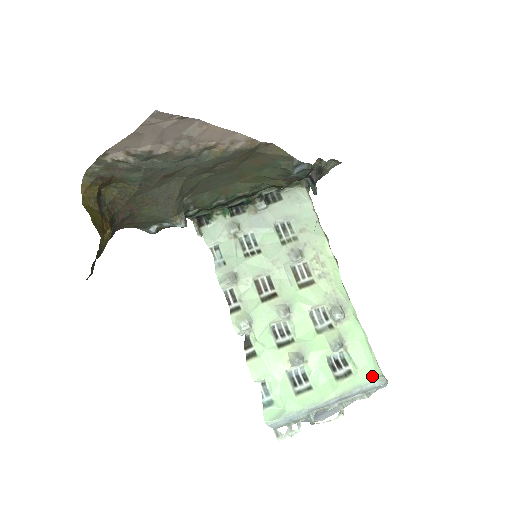
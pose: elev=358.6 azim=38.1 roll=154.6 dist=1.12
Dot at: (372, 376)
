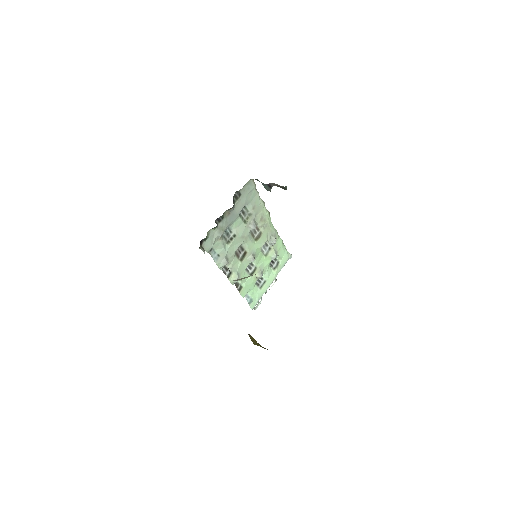
Dot at: (287, 258)
